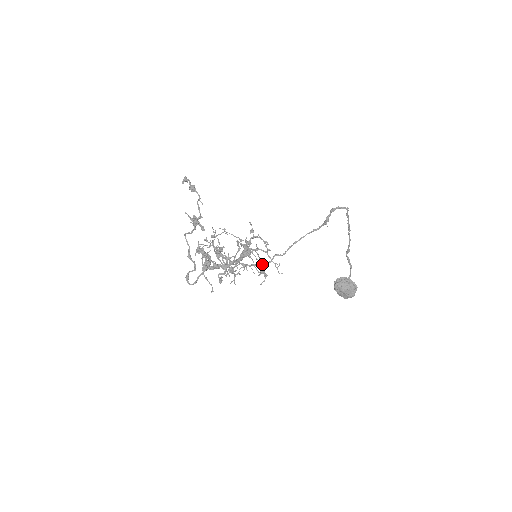
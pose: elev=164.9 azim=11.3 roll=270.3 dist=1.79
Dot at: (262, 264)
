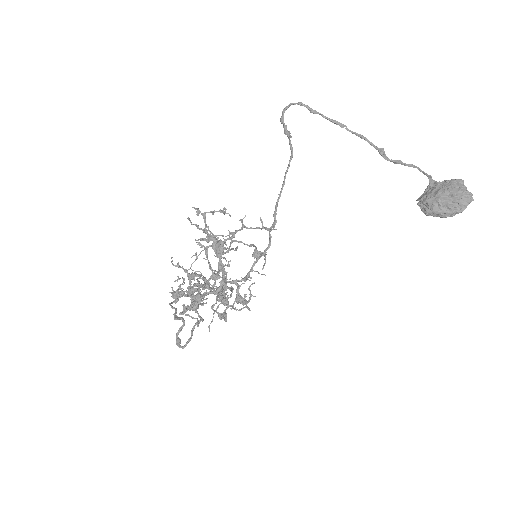
Dot at: occluded
